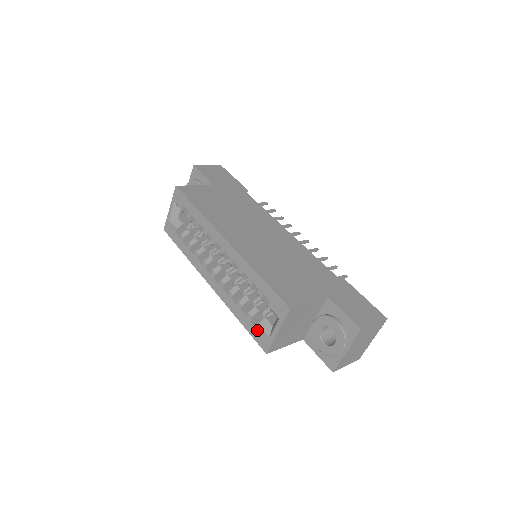
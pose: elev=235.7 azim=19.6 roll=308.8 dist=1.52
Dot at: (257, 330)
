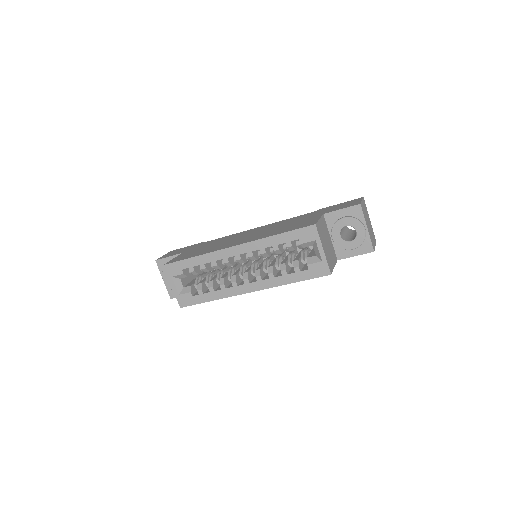
Dot at: (310, 269)
